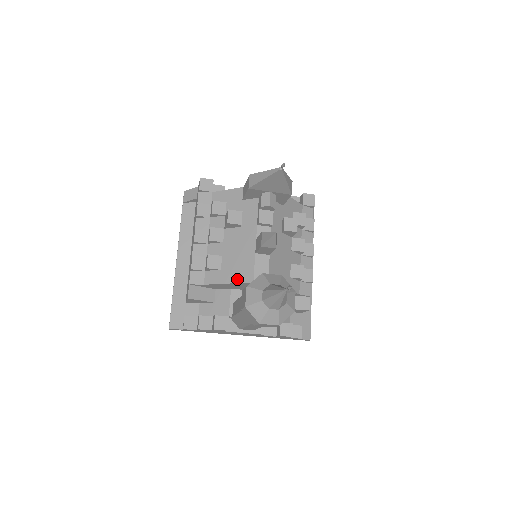
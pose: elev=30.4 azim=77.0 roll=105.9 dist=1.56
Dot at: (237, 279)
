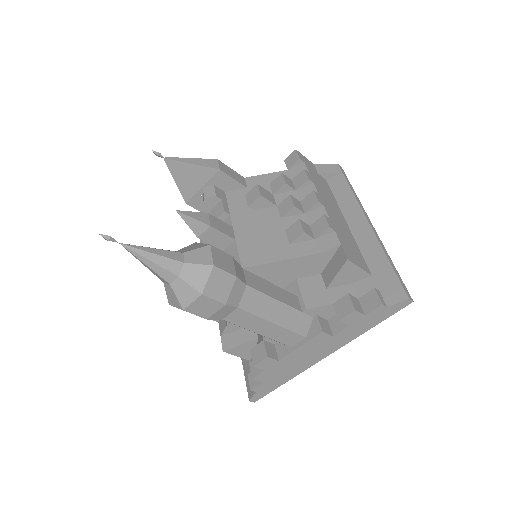
Dot at: occluded
